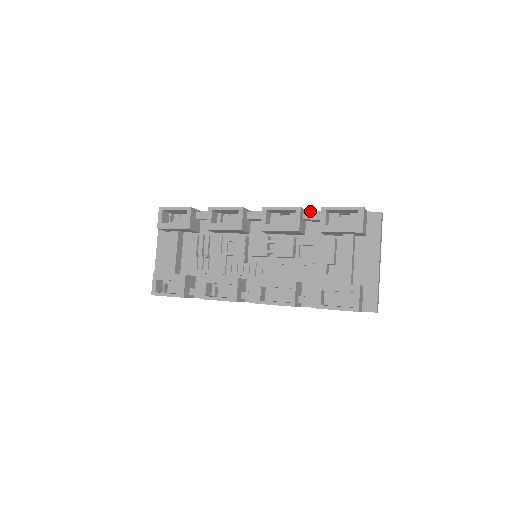
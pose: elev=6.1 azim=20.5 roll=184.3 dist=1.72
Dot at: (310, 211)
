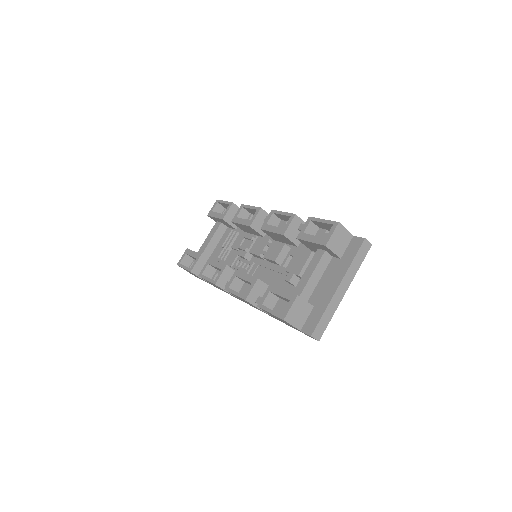
Dot at: occluded
